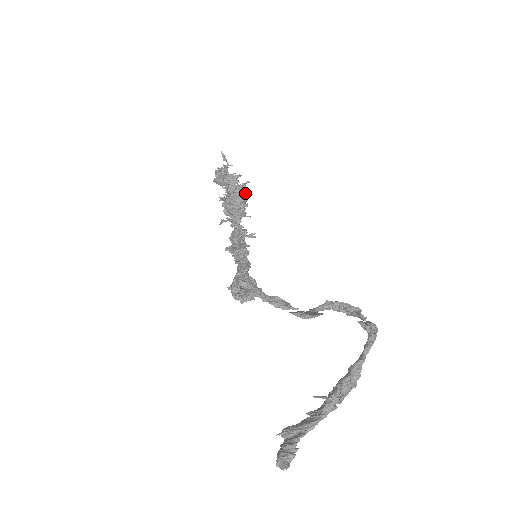
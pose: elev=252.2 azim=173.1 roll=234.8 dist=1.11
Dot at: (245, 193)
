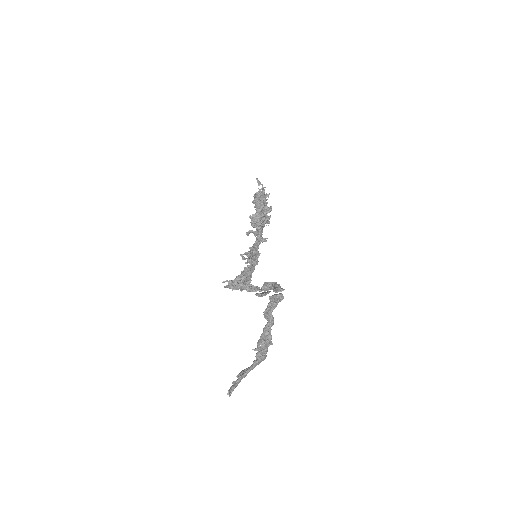
Dot at: (264, 208)
